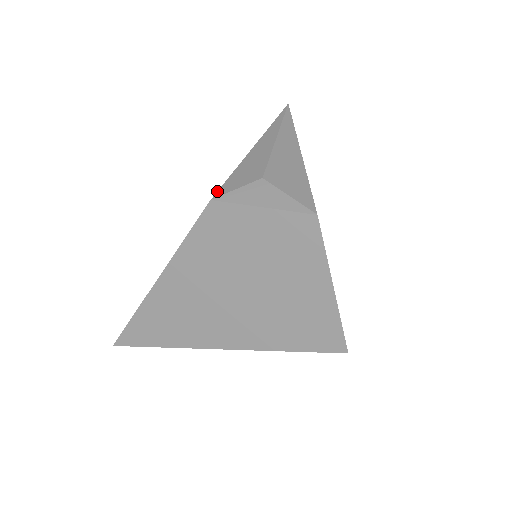
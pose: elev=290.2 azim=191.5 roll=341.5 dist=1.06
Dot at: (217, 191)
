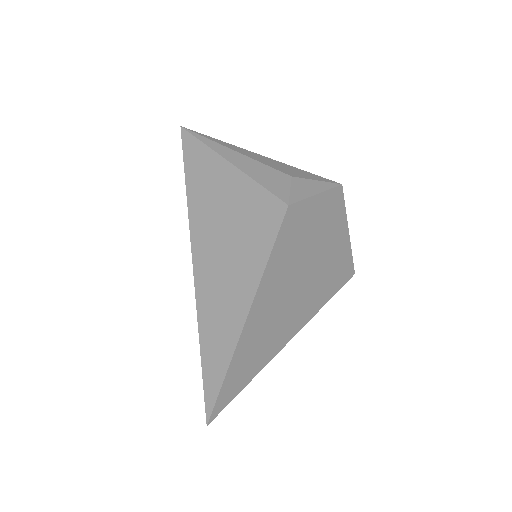
Dot at: (279, 198)
